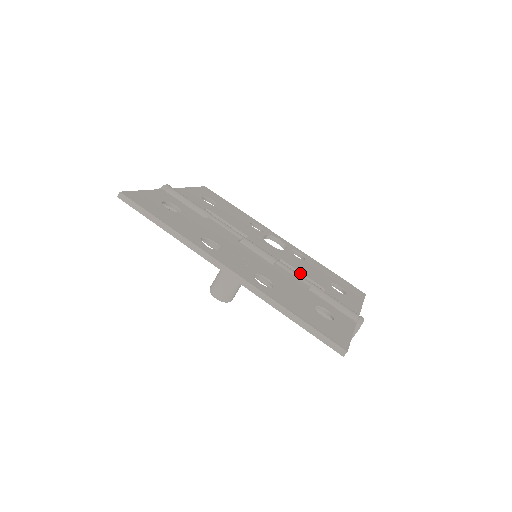
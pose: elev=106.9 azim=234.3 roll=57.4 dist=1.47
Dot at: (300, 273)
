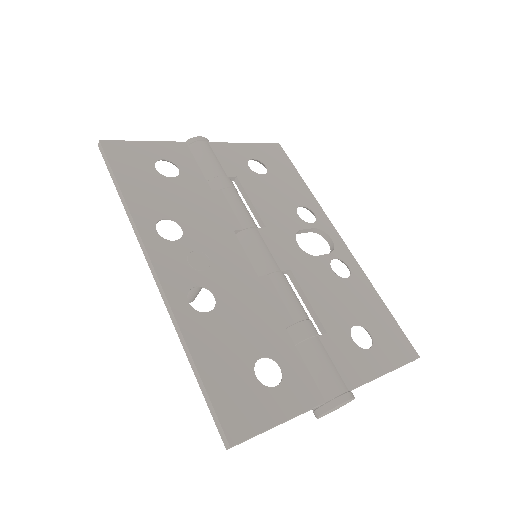
Dot at: (305, 297)
